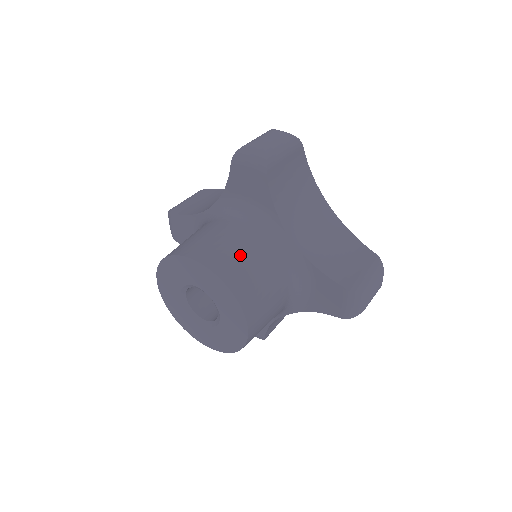
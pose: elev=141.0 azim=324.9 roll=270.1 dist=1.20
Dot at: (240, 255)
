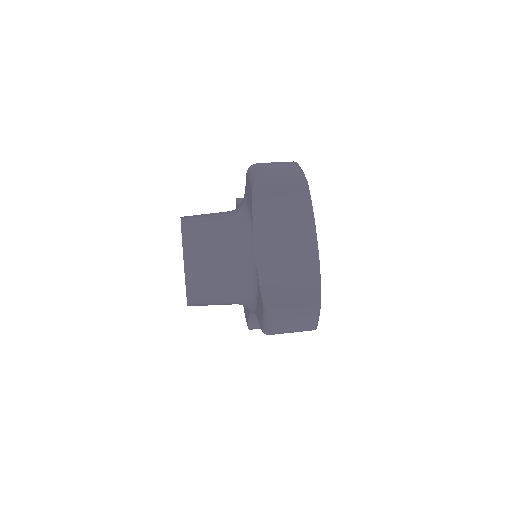
Dot at: (210, 237)
